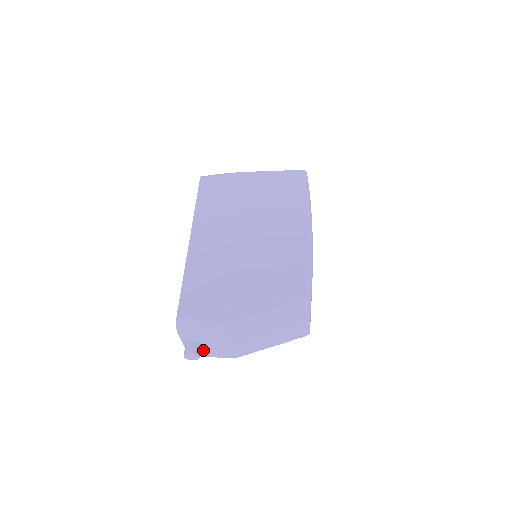
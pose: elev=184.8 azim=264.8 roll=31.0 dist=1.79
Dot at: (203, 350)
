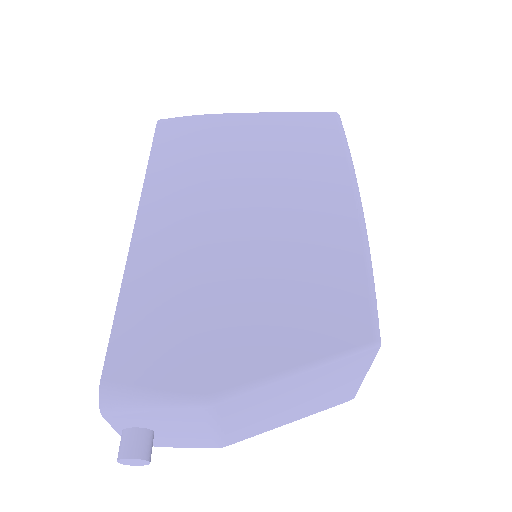
Dot at: (158, 439)
